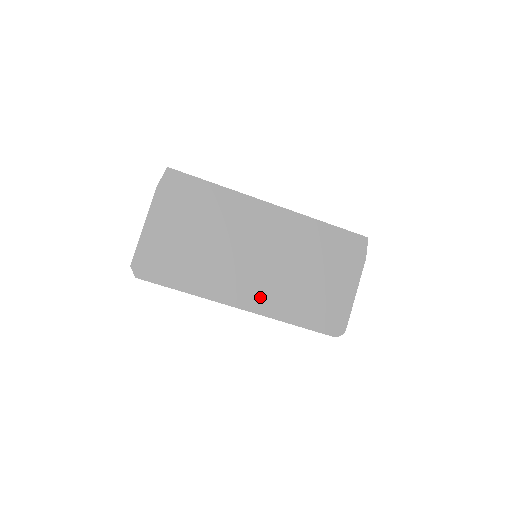
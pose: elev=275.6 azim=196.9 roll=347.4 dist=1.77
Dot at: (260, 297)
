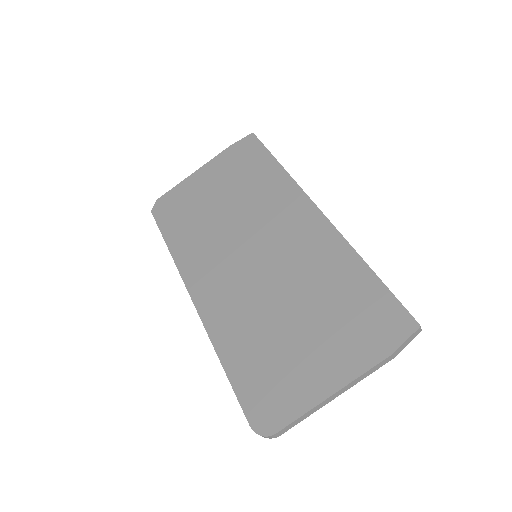
Dot at: (219, 301)
